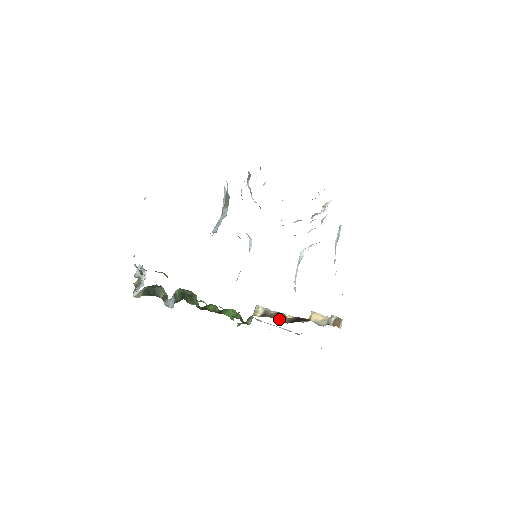
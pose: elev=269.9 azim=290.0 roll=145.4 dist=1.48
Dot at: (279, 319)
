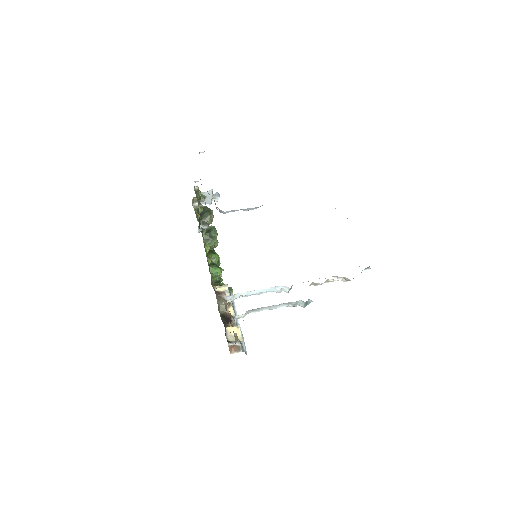
Dot at: (219, 305)
